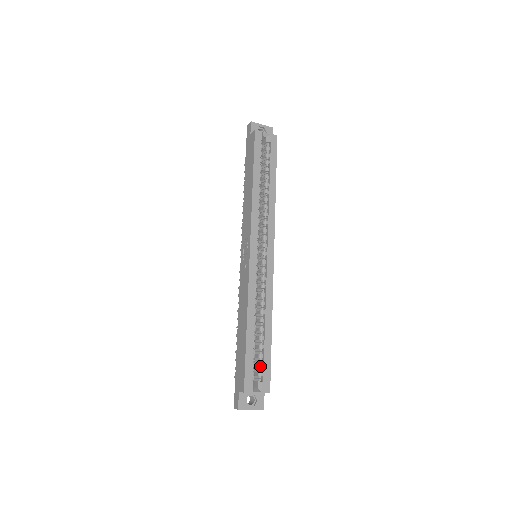
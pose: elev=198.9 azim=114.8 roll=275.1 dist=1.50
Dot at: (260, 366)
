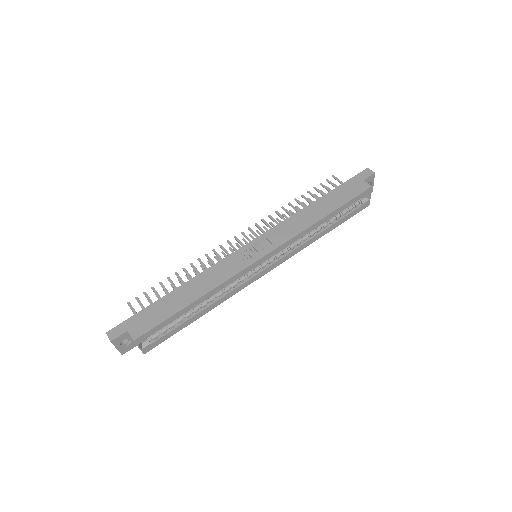
Dot at: (163, 332)
